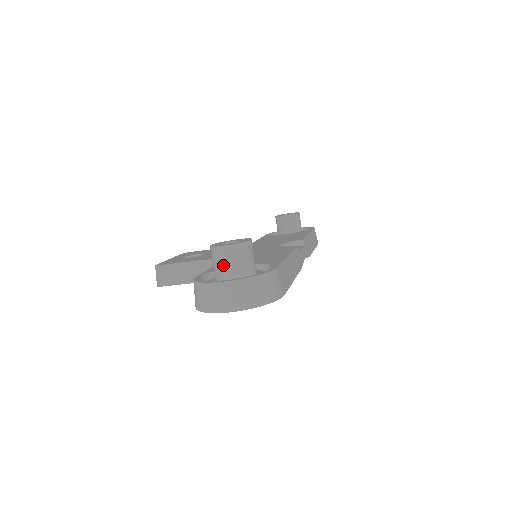
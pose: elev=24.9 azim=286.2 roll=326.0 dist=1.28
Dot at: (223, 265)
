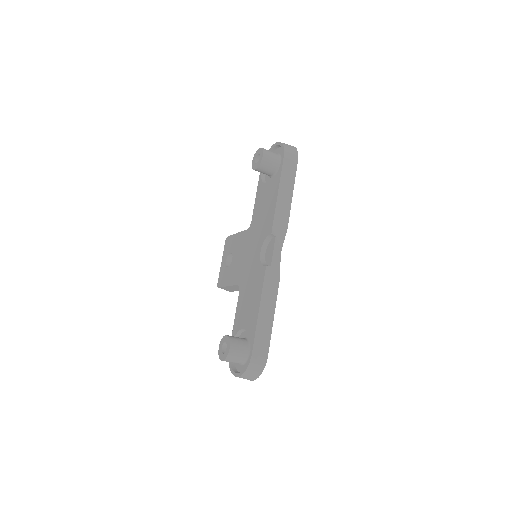
Dot at: occluded
